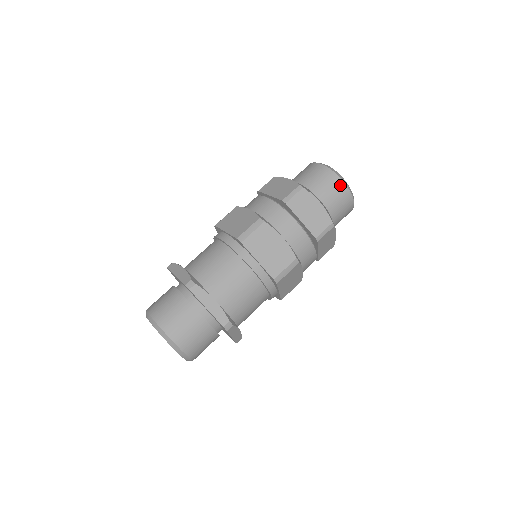
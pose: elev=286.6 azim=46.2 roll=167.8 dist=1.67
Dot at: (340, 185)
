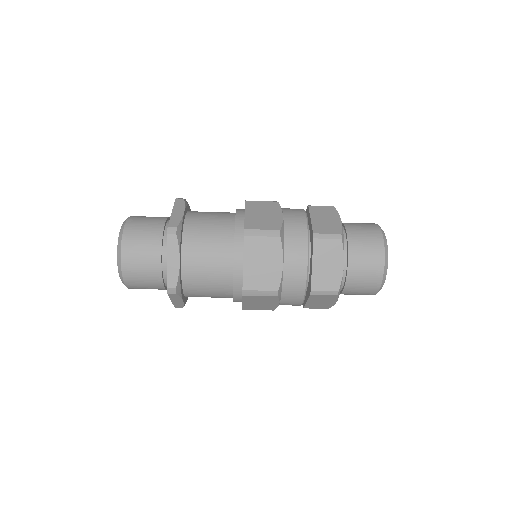
Dot at: (378, 266)
